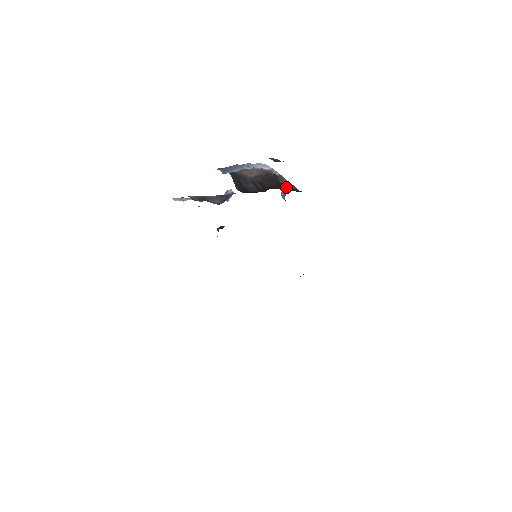
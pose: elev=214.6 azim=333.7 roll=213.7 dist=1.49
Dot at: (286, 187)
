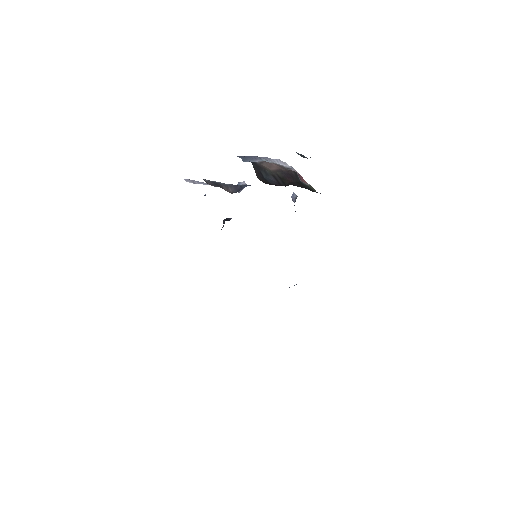
Dot at: (306, 186)
